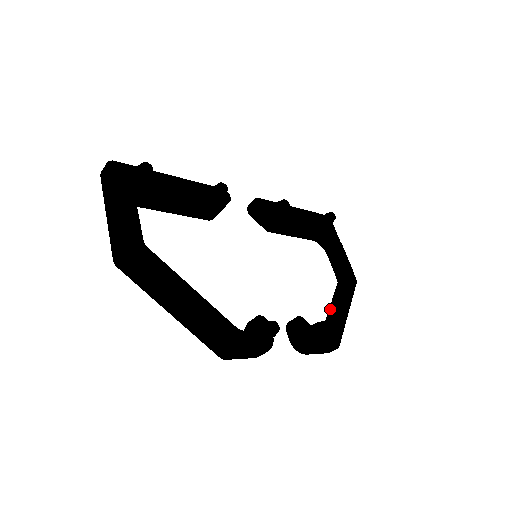
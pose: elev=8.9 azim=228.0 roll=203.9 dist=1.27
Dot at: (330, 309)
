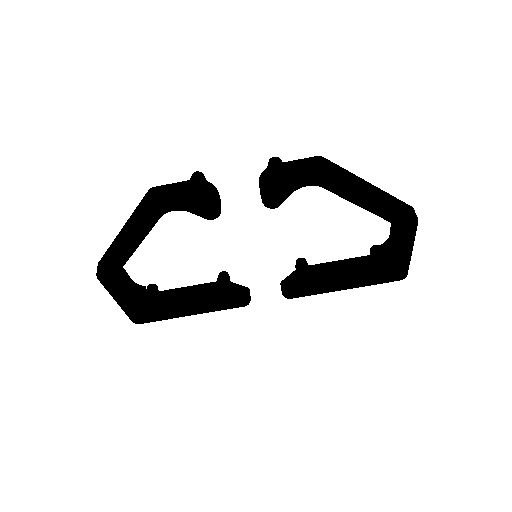
Dot at: occluded
